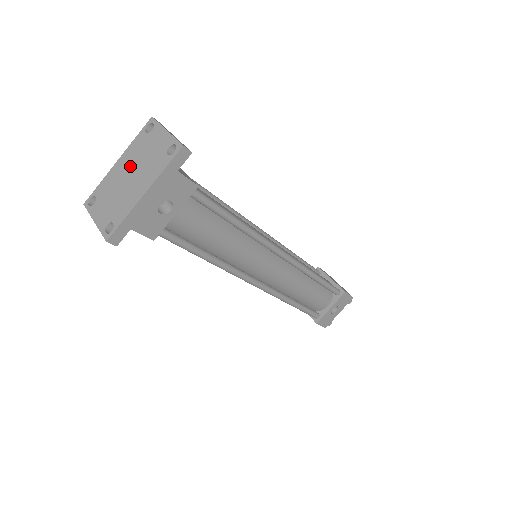
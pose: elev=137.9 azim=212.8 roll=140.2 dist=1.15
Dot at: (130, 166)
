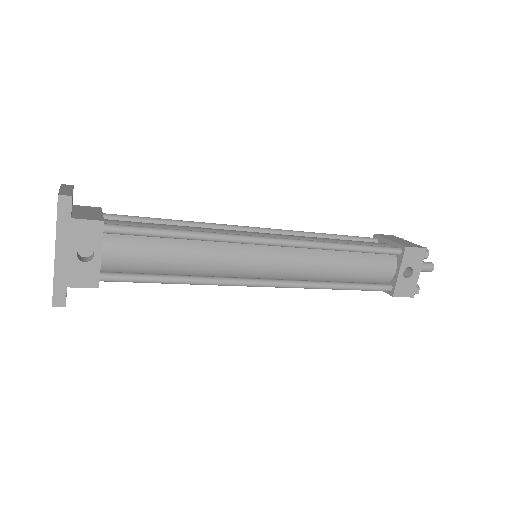
Dot at: occluded
